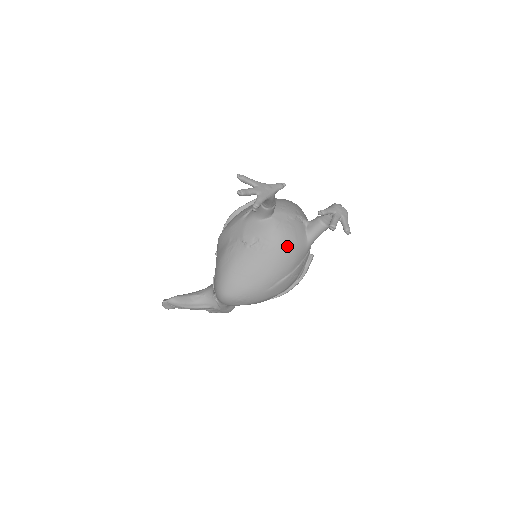
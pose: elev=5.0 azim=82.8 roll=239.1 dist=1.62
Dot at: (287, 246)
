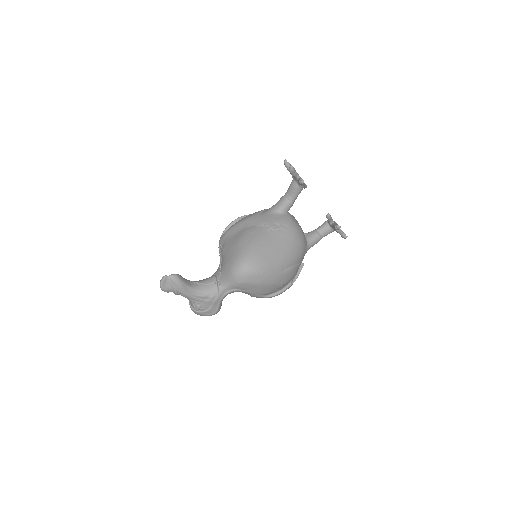
Dot at: (300, 238)
